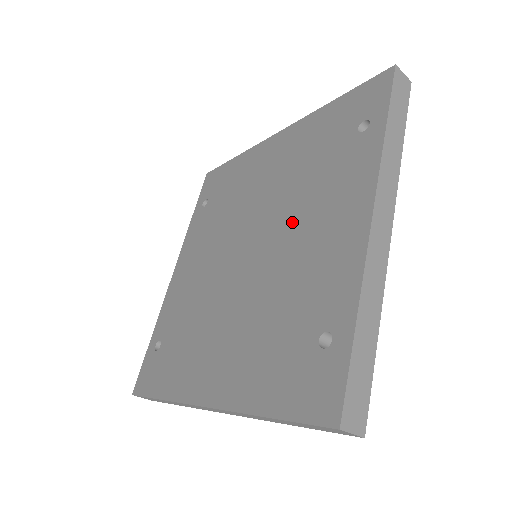
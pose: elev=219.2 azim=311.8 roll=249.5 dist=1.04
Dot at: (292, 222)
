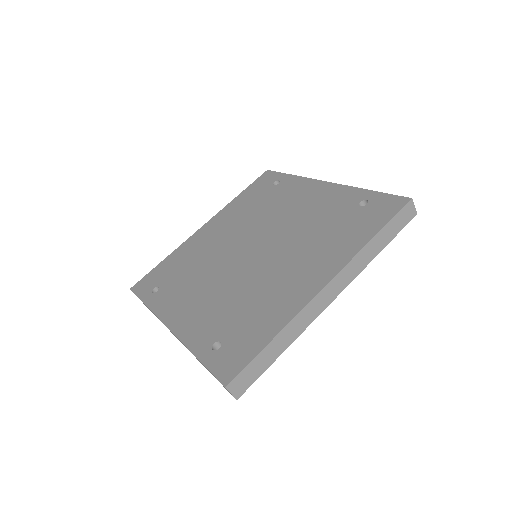
Dot at: (276, 218)
